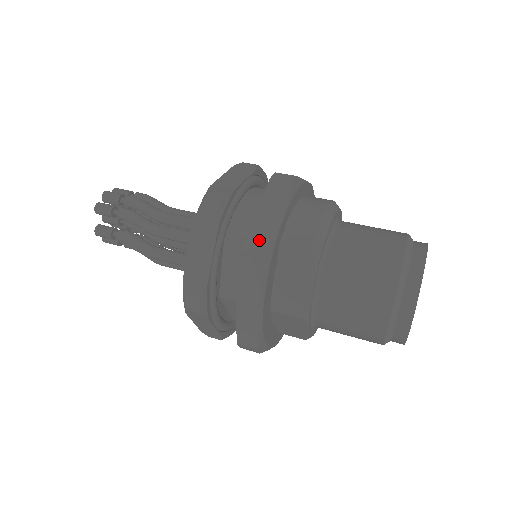
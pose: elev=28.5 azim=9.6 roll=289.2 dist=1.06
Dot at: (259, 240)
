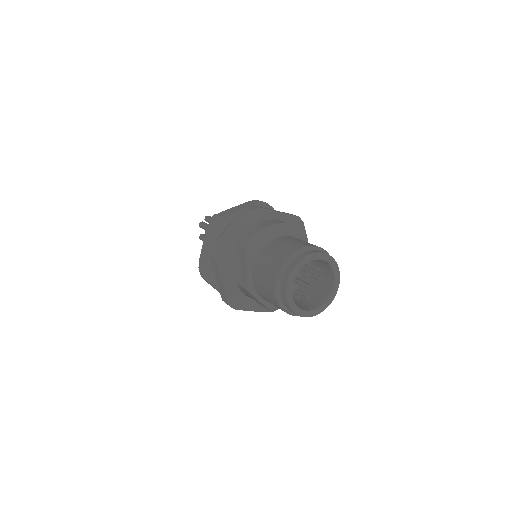
Dot at: (222, 240)
